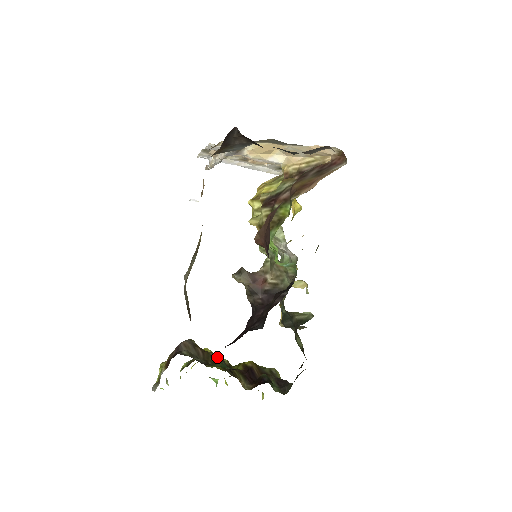
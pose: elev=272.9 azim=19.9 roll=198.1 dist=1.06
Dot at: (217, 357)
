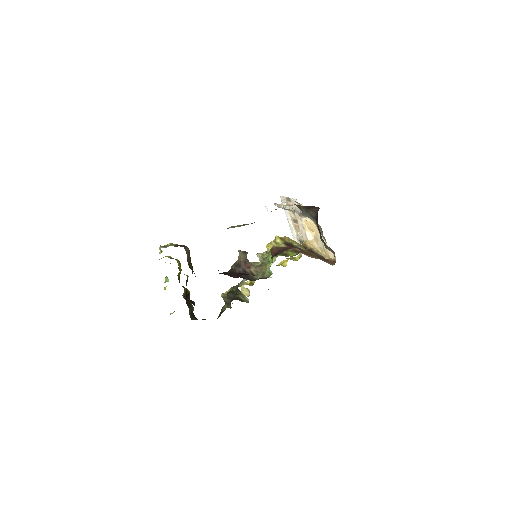
Dot at: occluded
